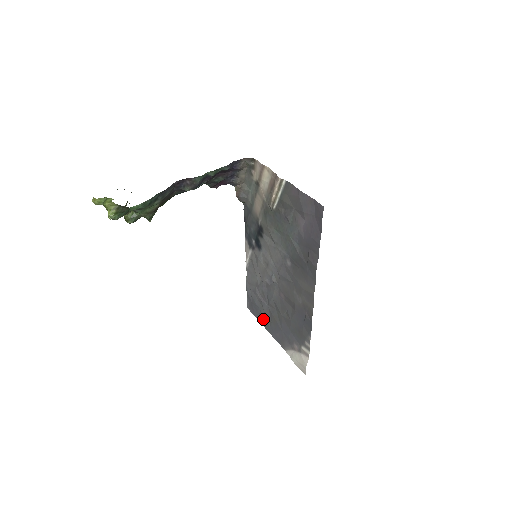
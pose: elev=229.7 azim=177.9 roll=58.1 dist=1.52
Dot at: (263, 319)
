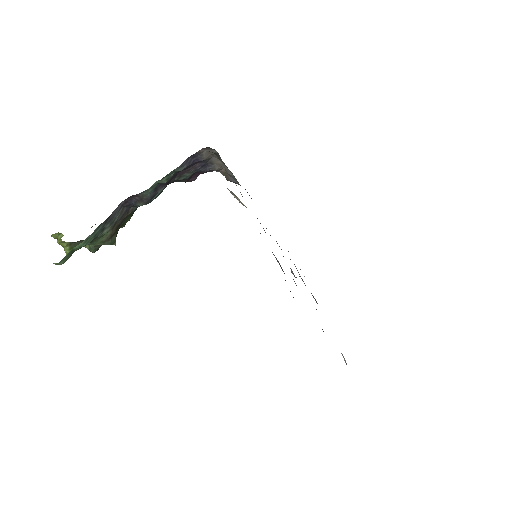
Dot at: occluded
